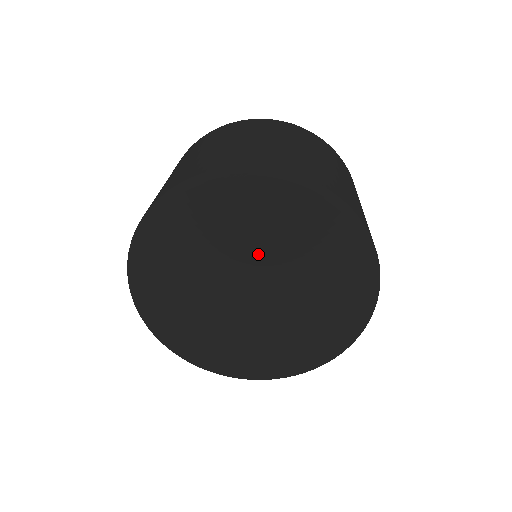
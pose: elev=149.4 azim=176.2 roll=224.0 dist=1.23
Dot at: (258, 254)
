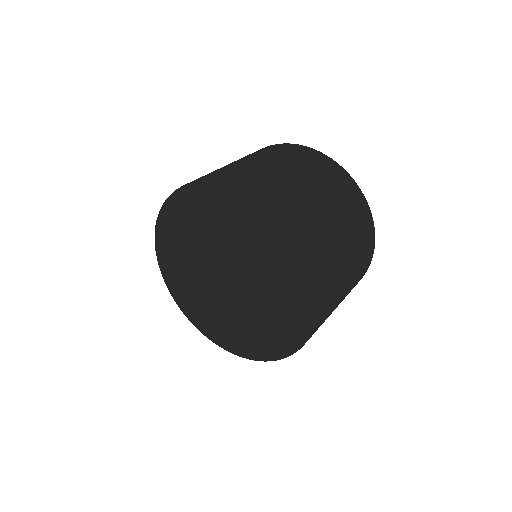
Dot at: (207, 247)
